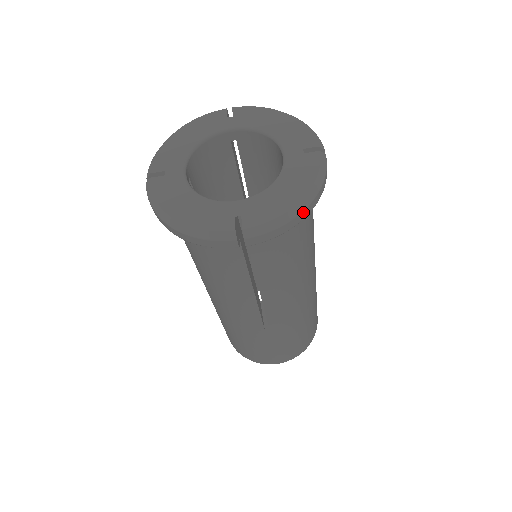
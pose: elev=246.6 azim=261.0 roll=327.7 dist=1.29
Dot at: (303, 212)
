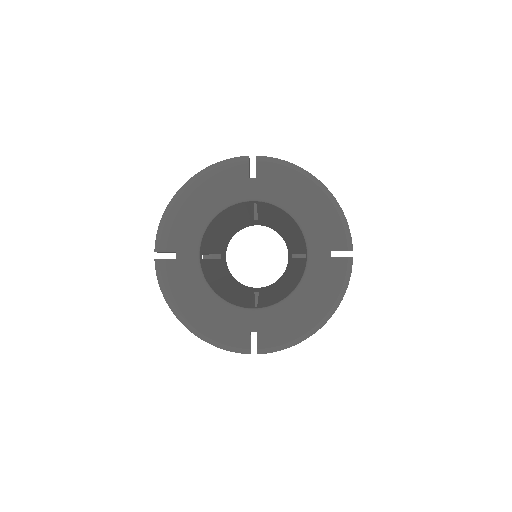
Dot at: (318, 329)
